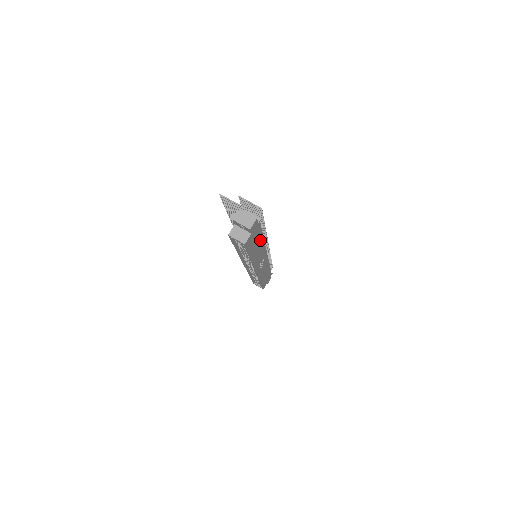
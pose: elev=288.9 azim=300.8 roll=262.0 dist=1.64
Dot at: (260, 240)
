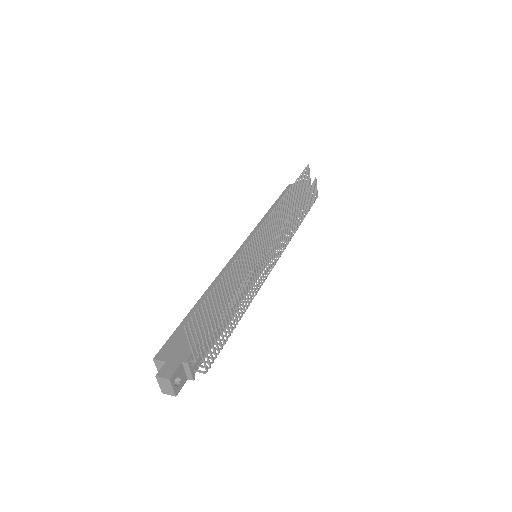
Dot at: occluded
